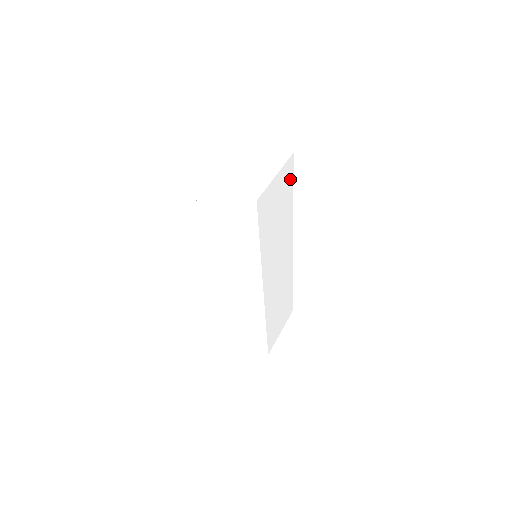
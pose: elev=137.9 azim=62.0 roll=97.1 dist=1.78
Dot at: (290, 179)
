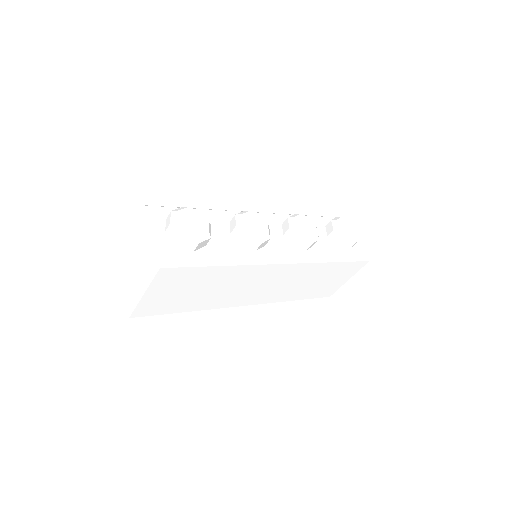
Dot at: (187, 272)
